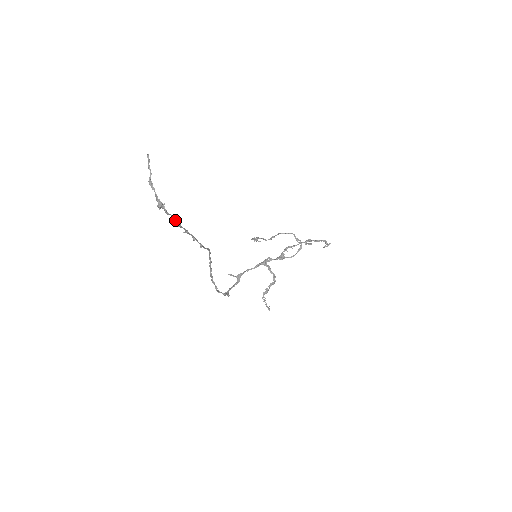
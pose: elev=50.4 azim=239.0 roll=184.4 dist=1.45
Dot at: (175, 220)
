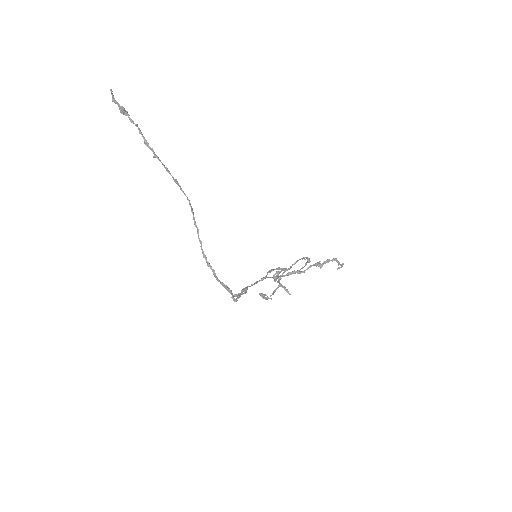
Dot at: (140, 130)
